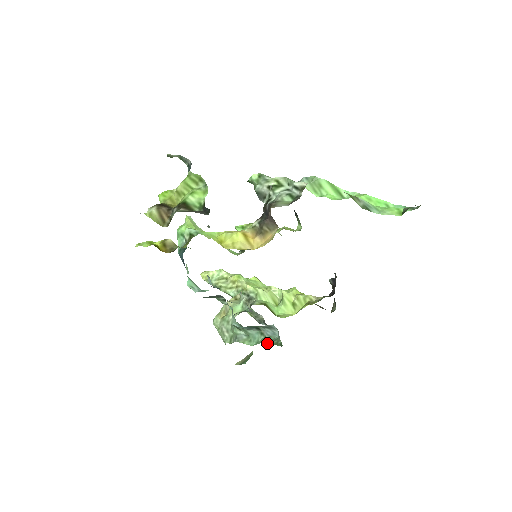
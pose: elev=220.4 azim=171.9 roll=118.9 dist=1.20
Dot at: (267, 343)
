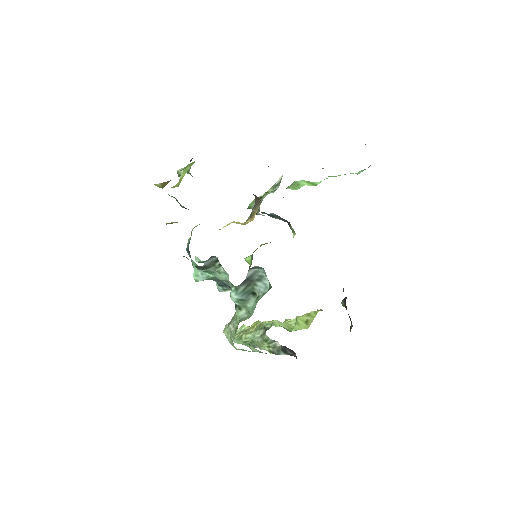
Dot at: (260, 298)
